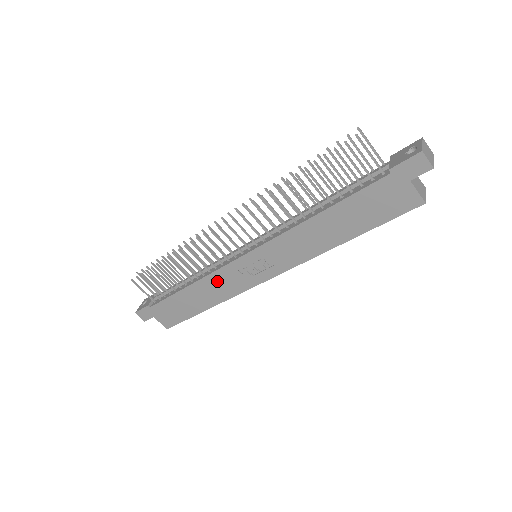
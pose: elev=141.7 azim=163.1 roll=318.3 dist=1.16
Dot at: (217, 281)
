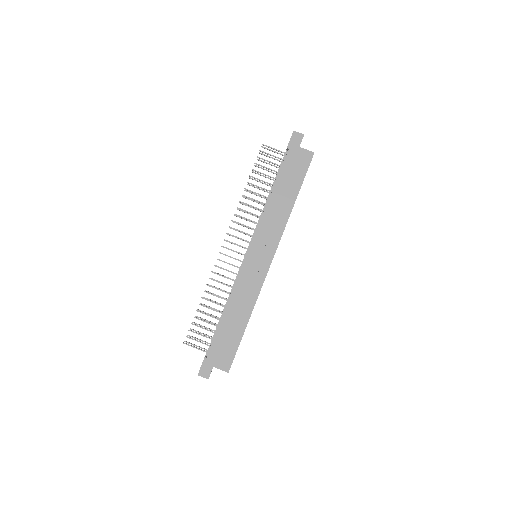
Dot at: (242, 289)
